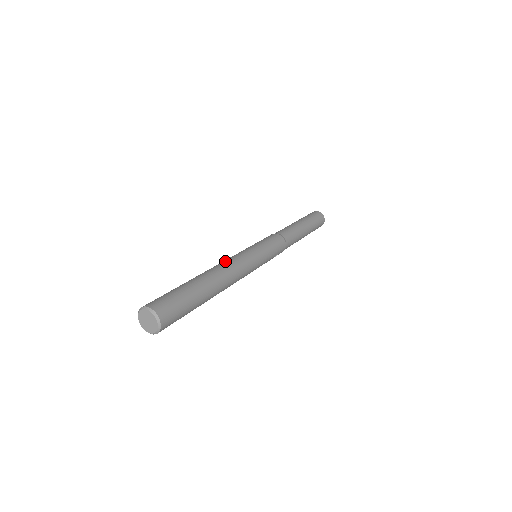
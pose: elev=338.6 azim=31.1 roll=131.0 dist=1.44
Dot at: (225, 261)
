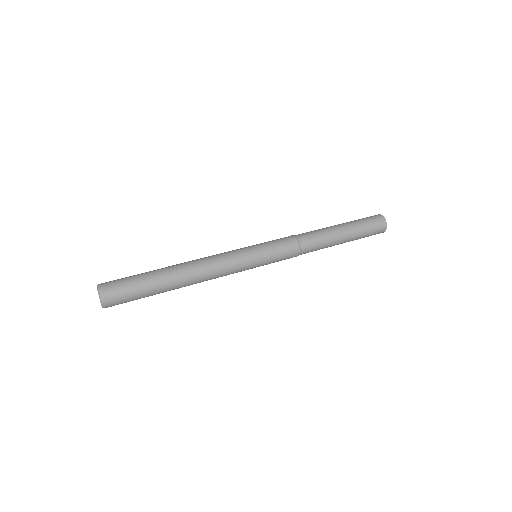
Dot at: (210, 265)
